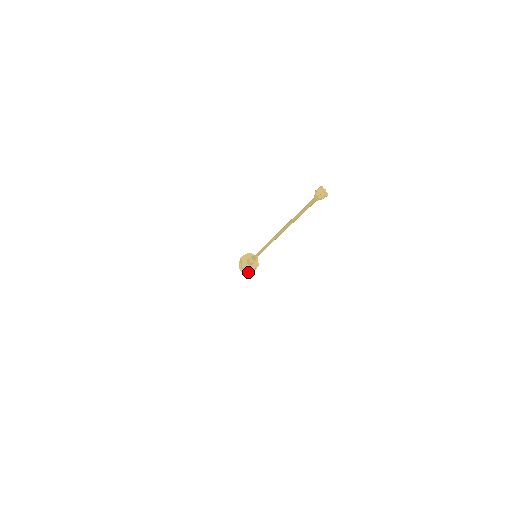
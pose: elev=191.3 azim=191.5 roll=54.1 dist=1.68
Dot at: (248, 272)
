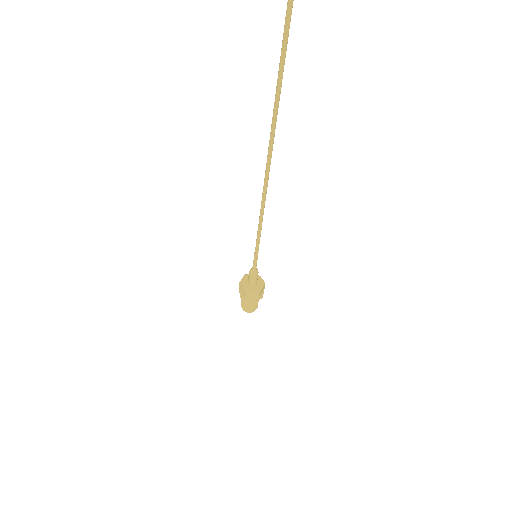
Dot at: (244, 296)
